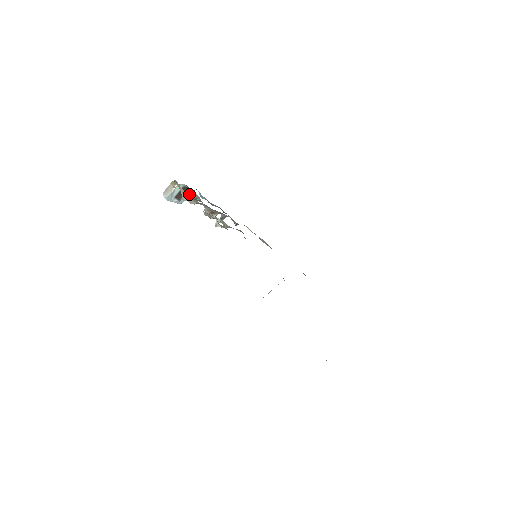
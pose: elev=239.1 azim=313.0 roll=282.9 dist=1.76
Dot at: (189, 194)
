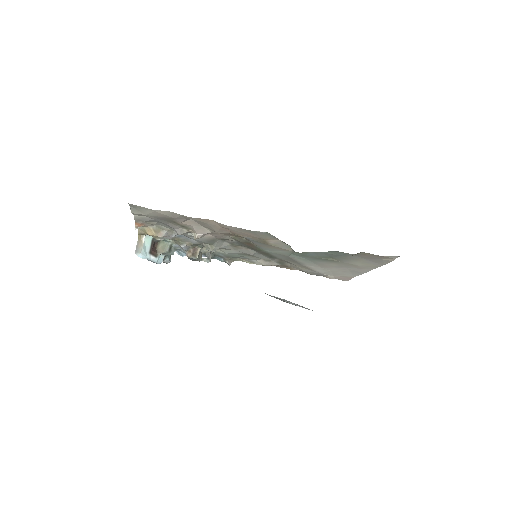
Dot at: (162, 245)
